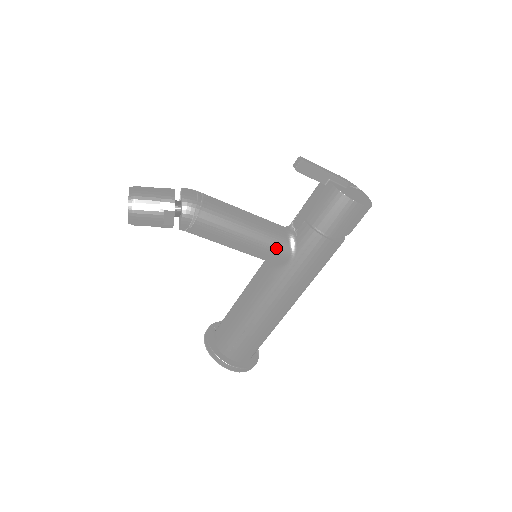
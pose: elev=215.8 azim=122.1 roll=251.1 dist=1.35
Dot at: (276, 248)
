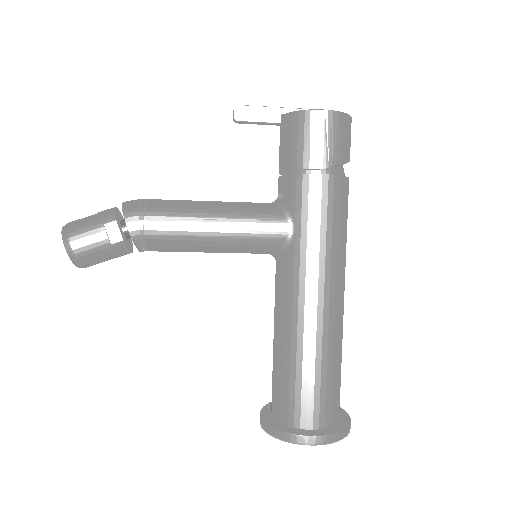
Dot at: (264, 221)
